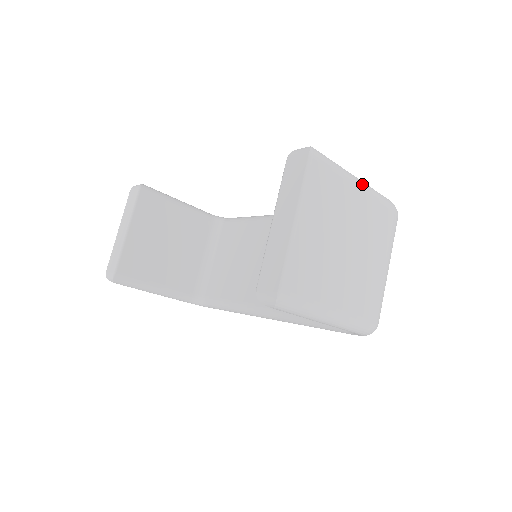
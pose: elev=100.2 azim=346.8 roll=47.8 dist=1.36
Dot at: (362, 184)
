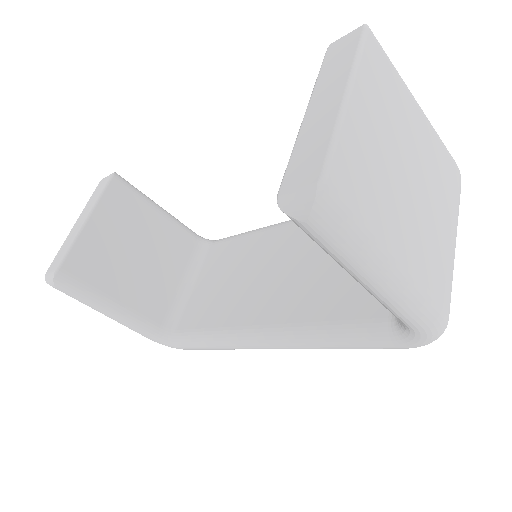
Dot at: (423, 112)
